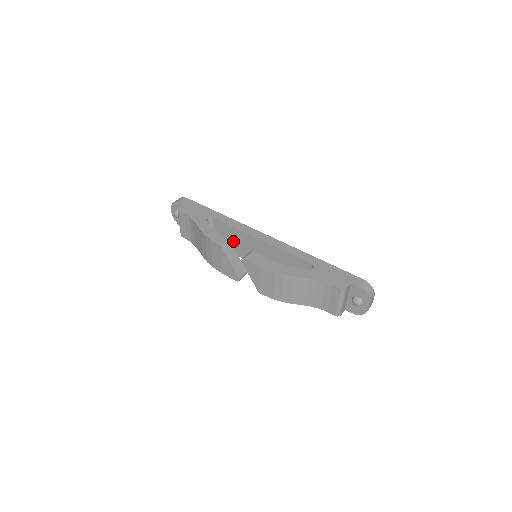
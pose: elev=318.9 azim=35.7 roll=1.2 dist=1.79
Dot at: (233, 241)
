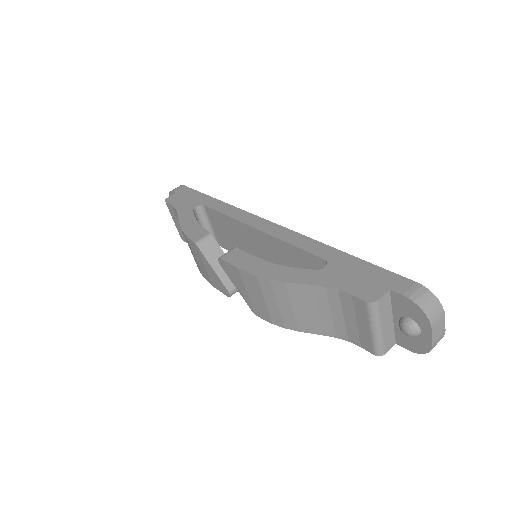
Dot at: (232, 237)
